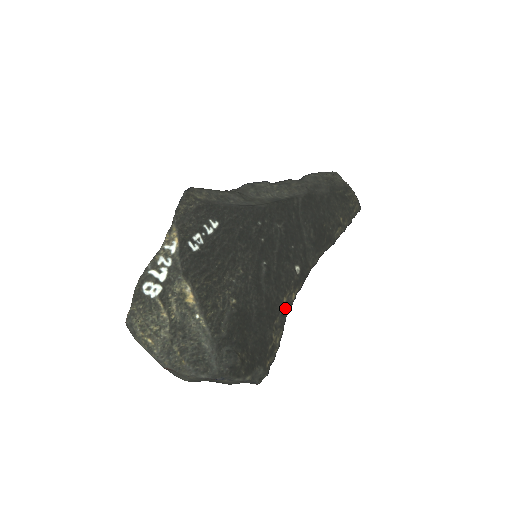
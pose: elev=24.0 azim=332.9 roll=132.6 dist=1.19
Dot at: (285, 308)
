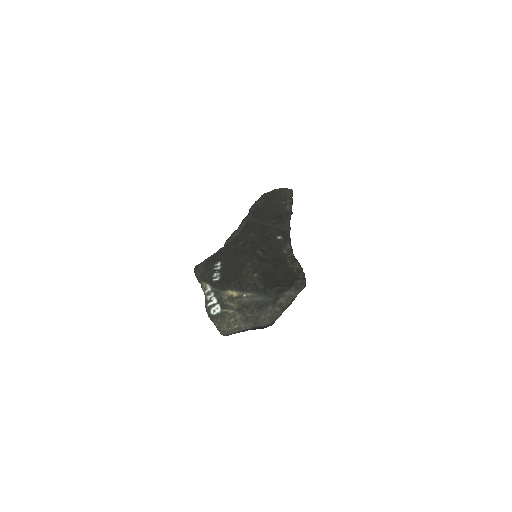
Dot at: (289, 254)
